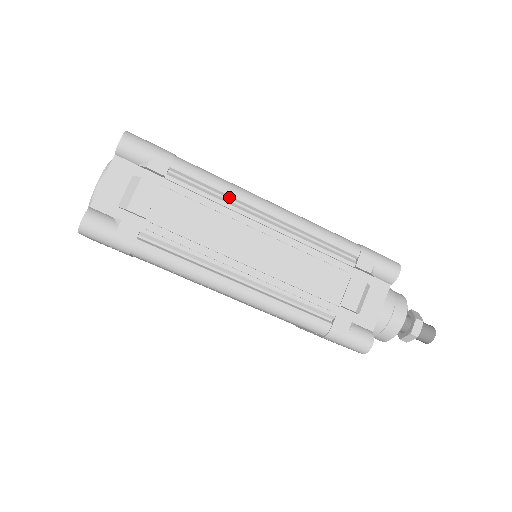
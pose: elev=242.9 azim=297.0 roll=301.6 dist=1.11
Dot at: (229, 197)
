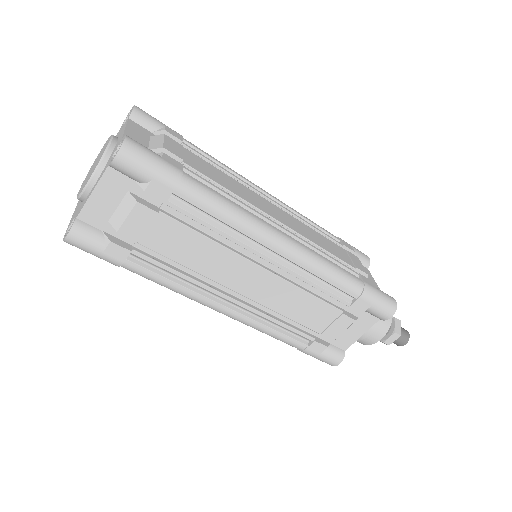
Dot at: (236, 230)
